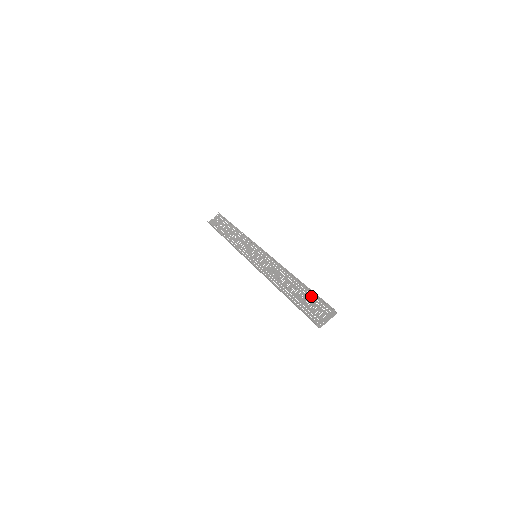
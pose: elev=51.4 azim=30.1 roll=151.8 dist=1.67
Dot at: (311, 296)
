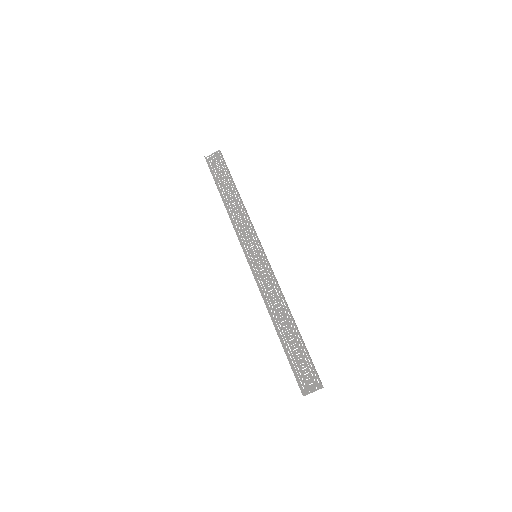
Dot at: (304, 351)
